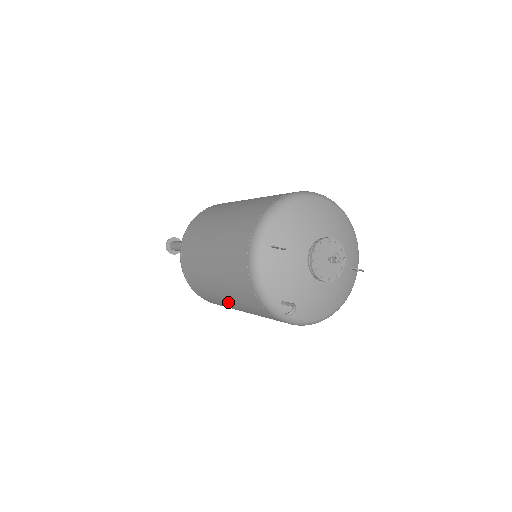
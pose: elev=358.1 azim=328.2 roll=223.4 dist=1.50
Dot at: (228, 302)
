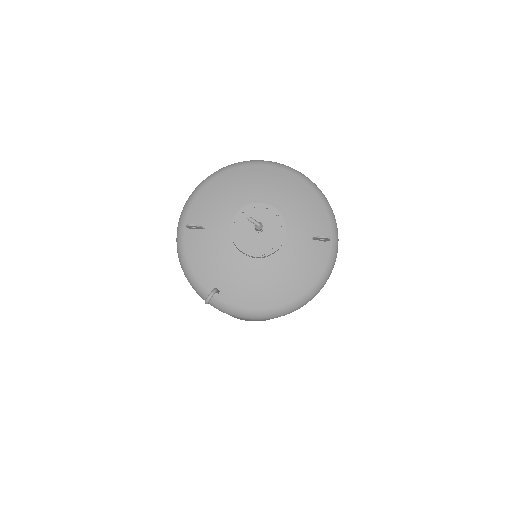
Dot at: occluded
